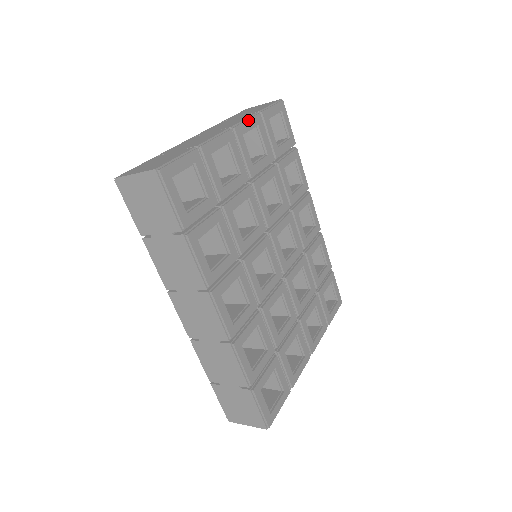
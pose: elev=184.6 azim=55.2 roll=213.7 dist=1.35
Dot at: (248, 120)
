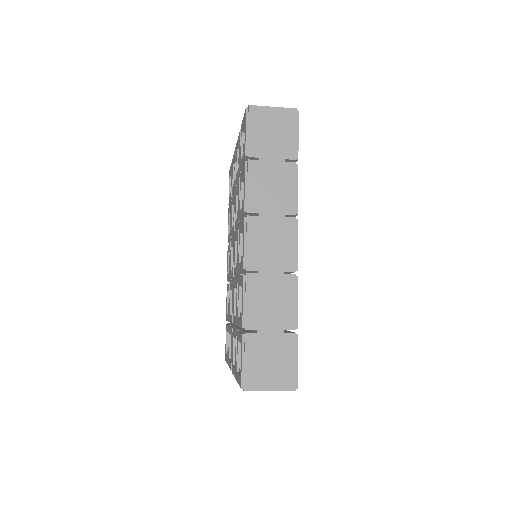
Dot at: occluded
